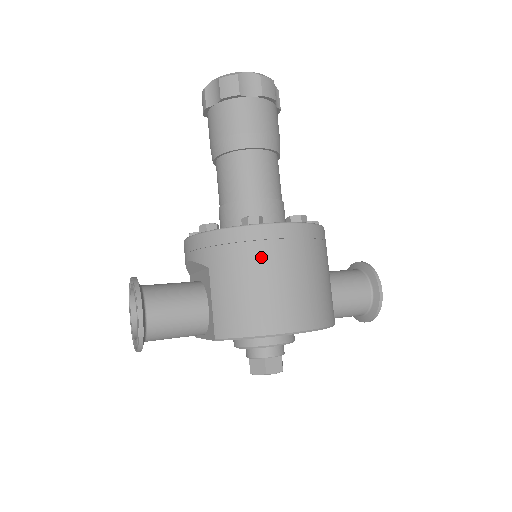
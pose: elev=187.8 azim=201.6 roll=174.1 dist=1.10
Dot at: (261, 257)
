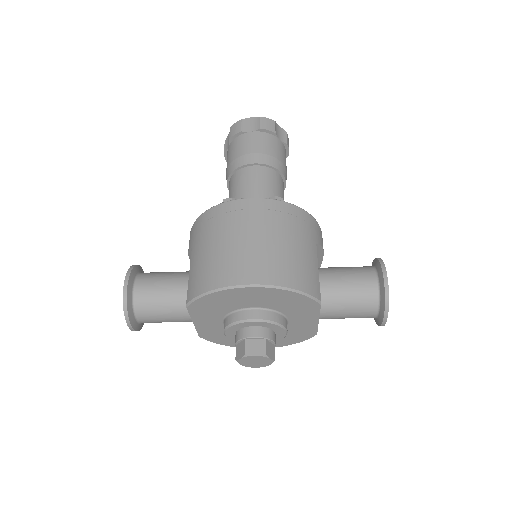
Dot at: (227, 225)
